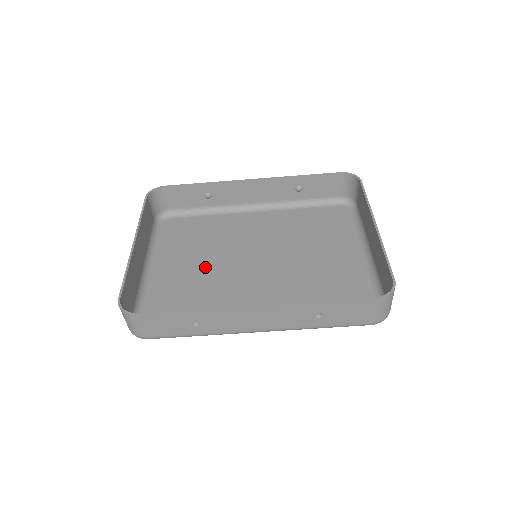
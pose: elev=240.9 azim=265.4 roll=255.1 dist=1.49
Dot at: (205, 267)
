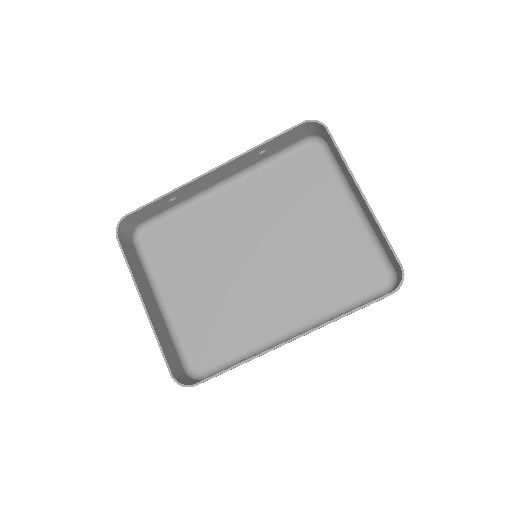
Dot at: (213, 282)
